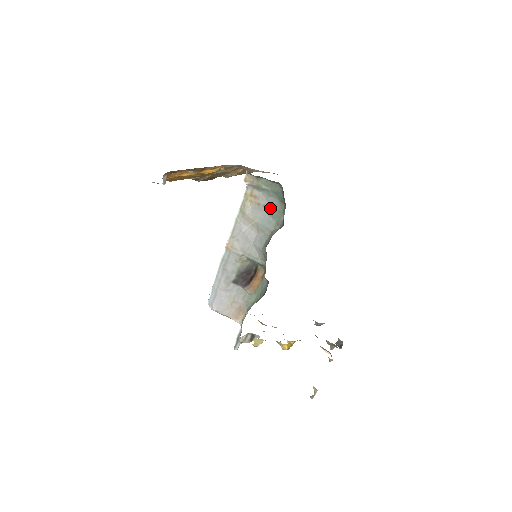
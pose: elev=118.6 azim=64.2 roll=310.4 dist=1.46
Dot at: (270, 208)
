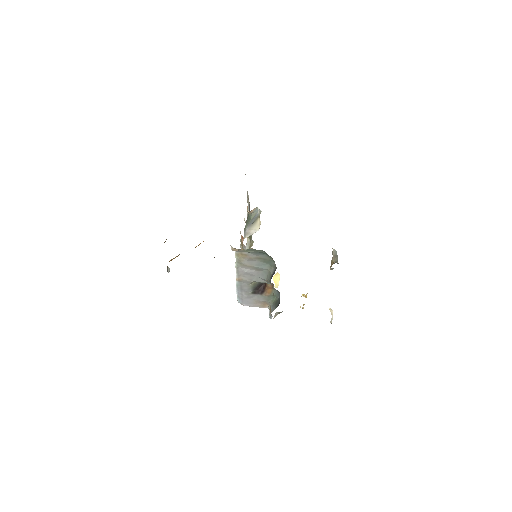
Dot at: (261, 259)
